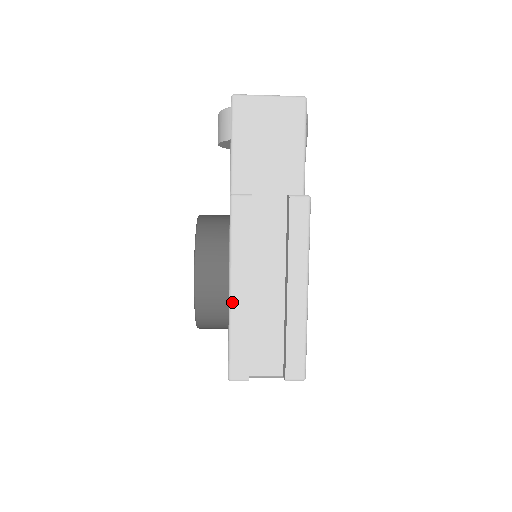
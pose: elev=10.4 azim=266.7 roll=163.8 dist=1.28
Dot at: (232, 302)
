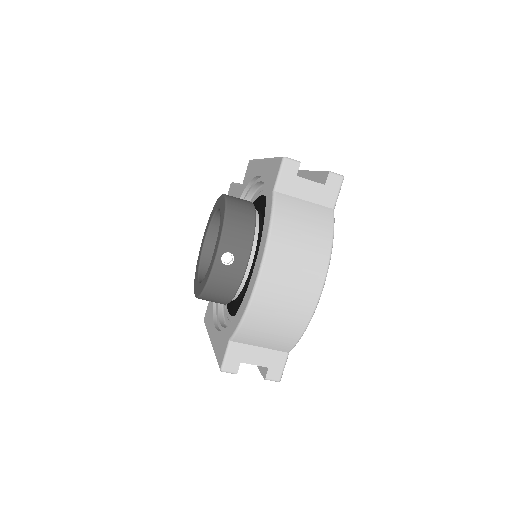
Dot at: occluded
